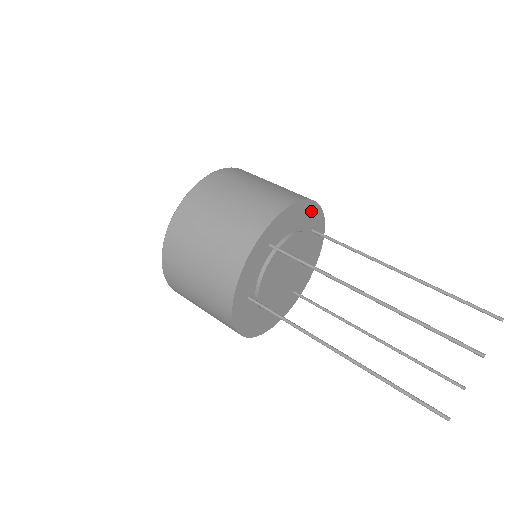
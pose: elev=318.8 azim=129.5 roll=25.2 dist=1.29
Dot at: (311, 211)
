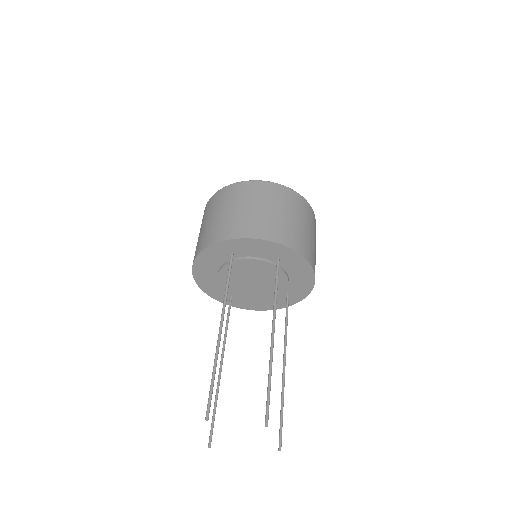
Dot at: (305, 287)
